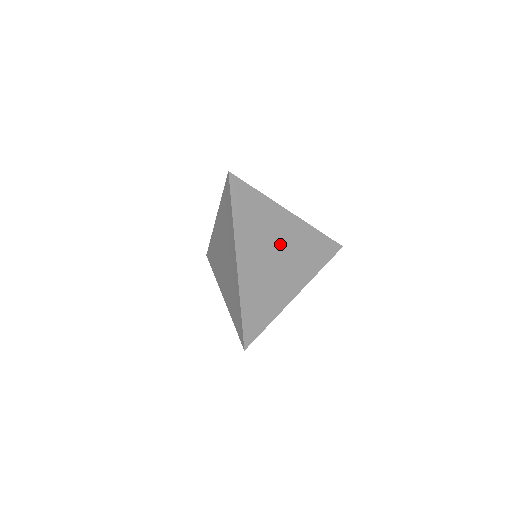
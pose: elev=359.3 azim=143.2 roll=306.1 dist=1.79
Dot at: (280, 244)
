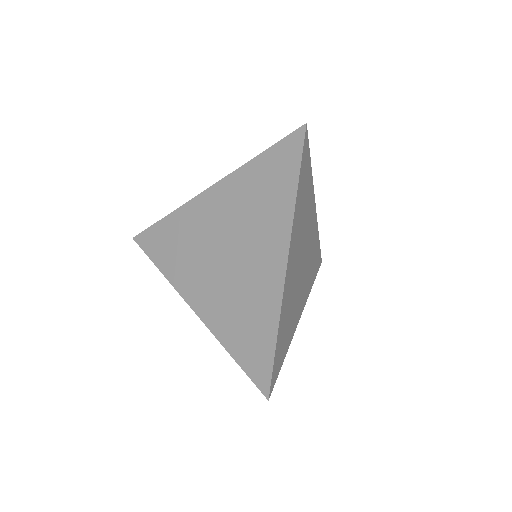
Dot at: (306, 246)
